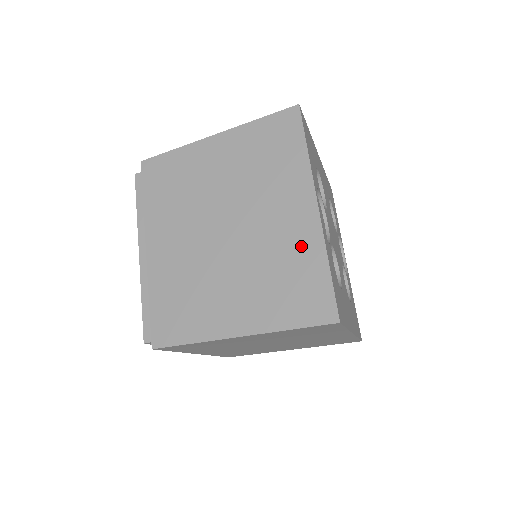
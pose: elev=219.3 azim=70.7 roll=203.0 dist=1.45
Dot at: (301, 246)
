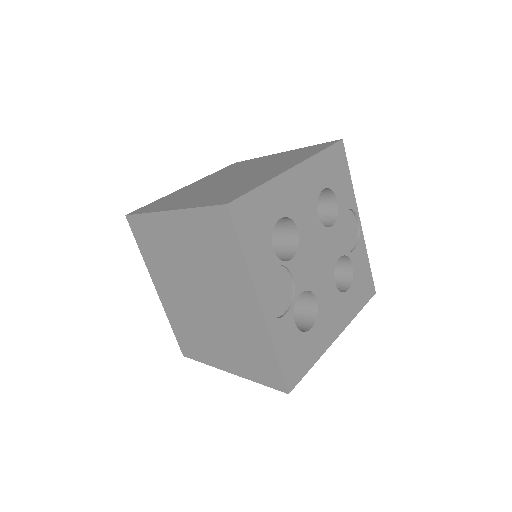
Dot at: (254, 334)
